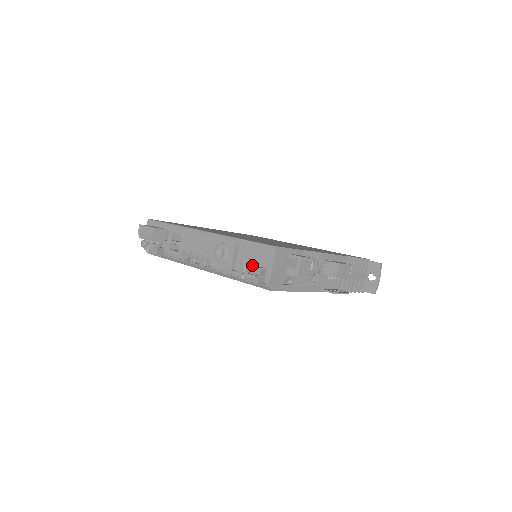
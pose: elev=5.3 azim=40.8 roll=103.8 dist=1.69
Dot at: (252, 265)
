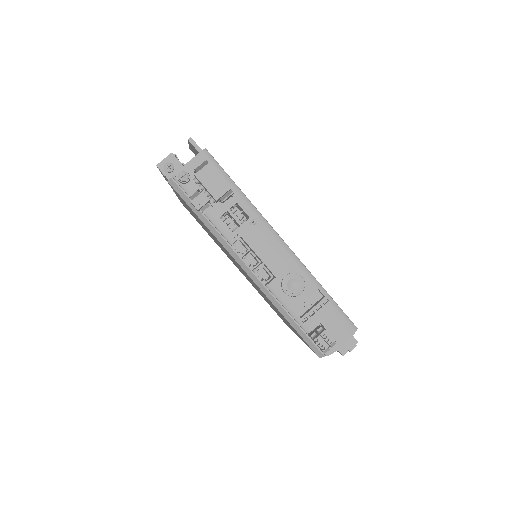
Dot at: (319, 322)
